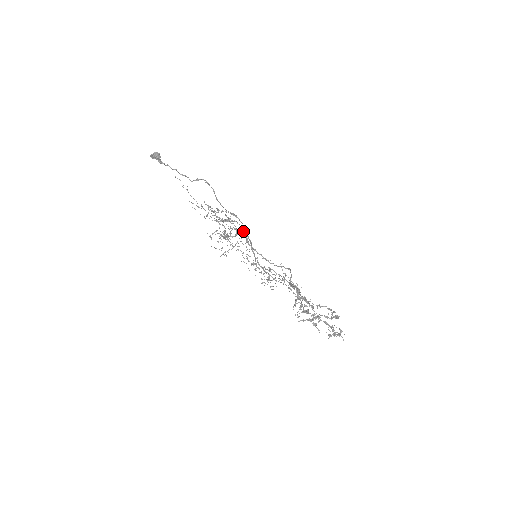
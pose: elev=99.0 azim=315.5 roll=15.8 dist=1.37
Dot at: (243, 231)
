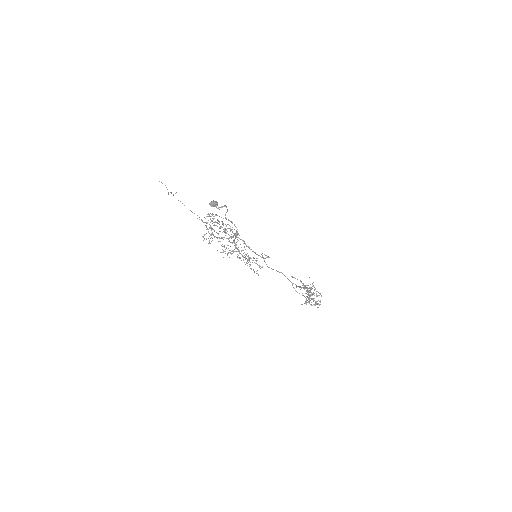
Dot at: (237, 233)
